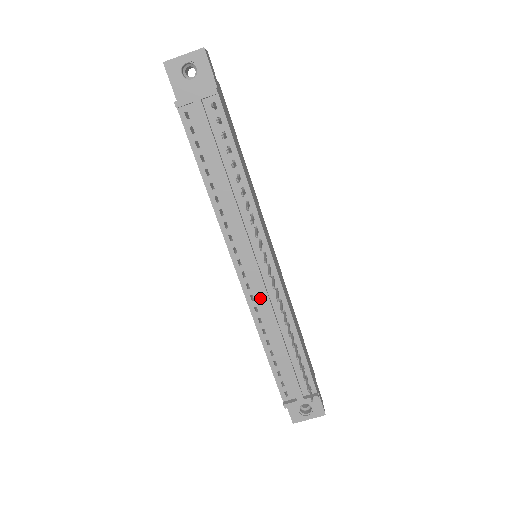
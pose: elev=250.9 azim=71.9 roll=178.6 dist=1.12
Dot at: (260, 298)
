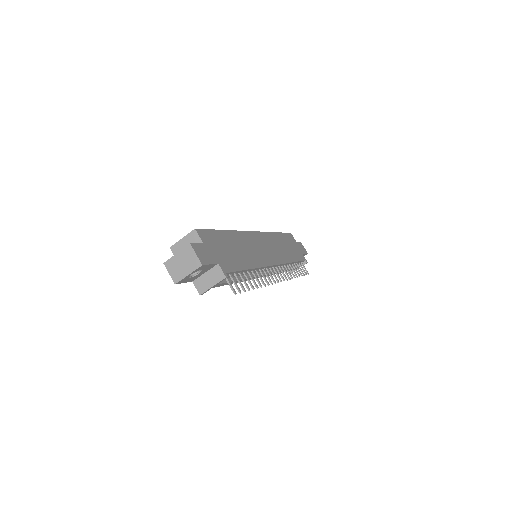
Dot at: occluded
